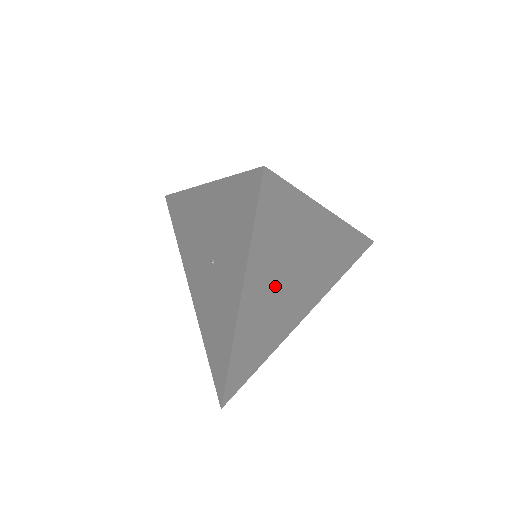
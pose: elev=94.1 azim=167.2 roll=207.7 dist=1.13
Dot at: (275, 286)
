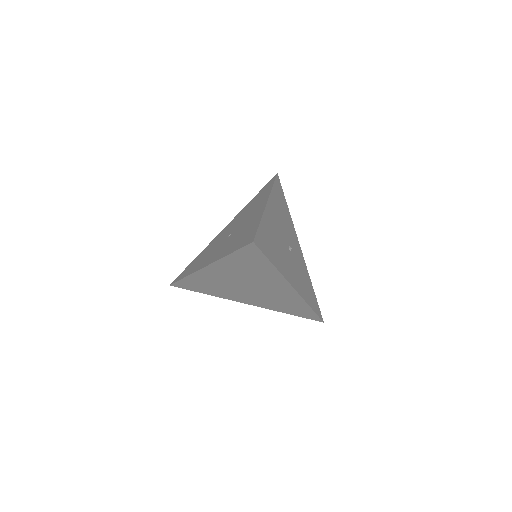
Dot at: (233, 279)
